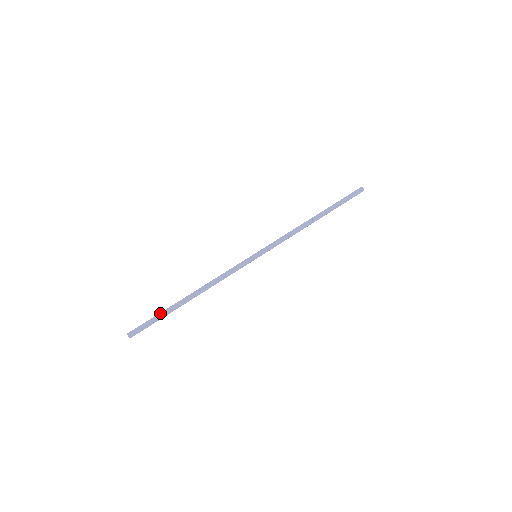
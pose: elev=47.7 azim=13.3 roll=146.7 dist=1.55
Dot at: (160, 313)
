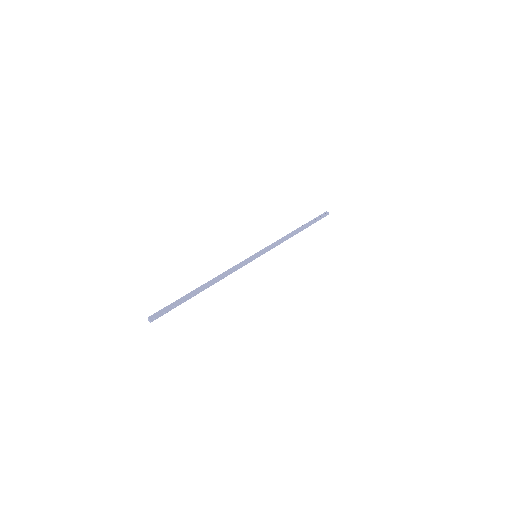
Dot at: (178, 299)
